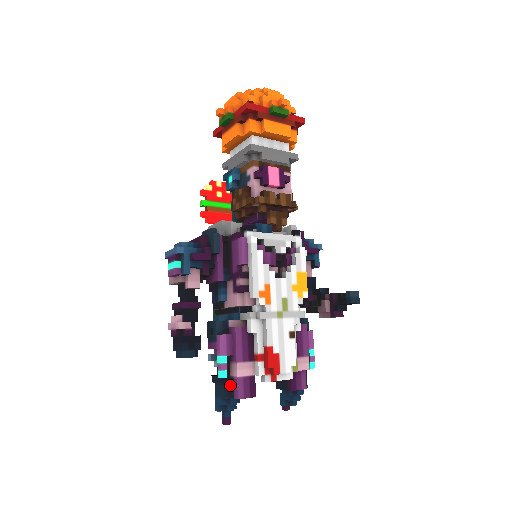
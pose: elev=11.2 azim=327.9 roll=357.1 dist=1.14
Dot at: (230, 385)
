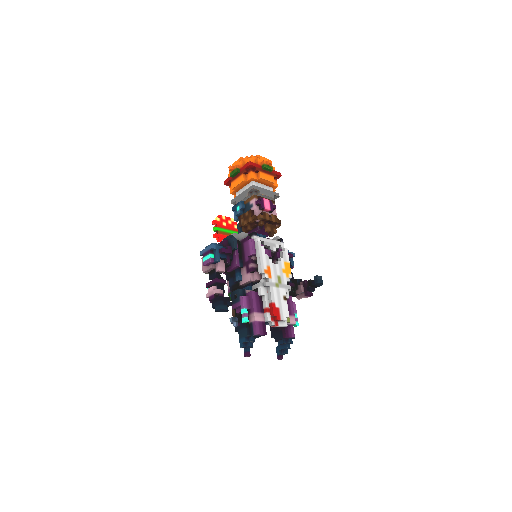
Dot at: (250, 328)
